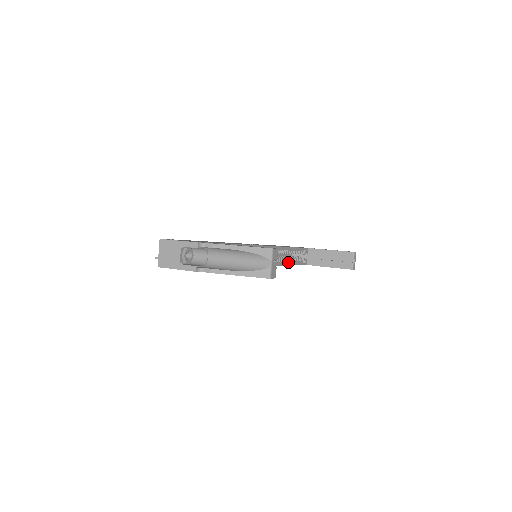
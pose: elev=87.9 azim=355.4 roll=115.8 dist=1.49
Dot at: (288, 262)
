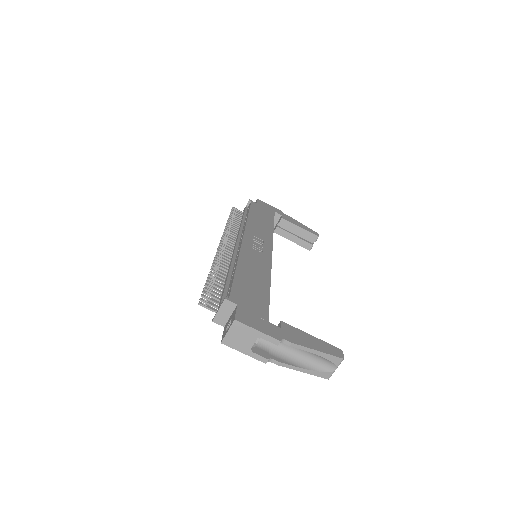
Dot at: occluded
